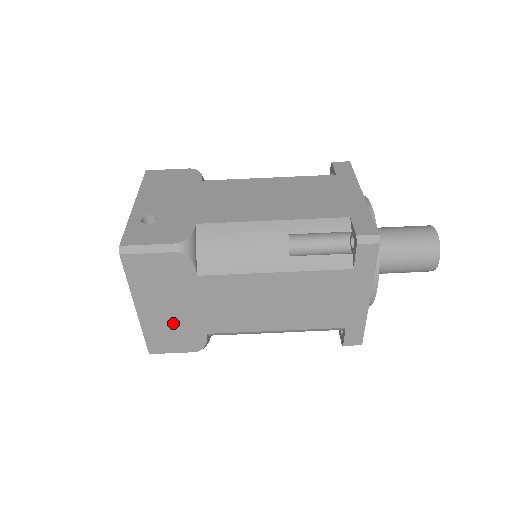
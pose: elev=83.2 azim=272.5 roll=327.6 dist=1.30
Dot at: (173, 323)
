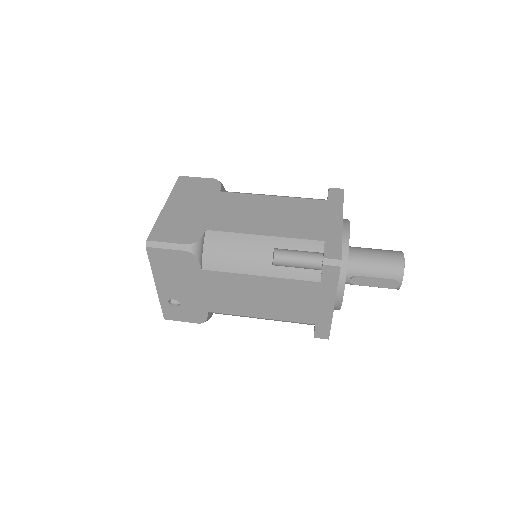
Dot at: (184, 218)
